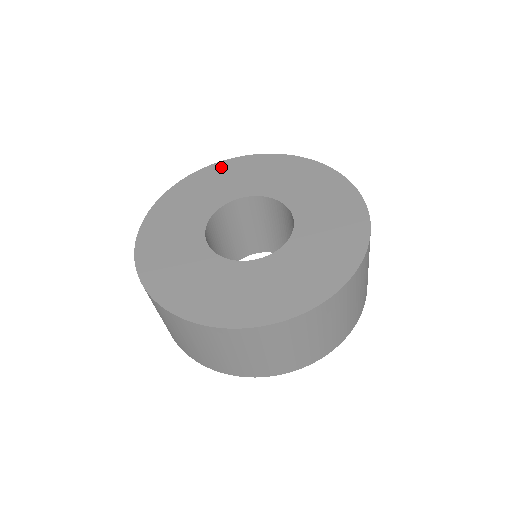
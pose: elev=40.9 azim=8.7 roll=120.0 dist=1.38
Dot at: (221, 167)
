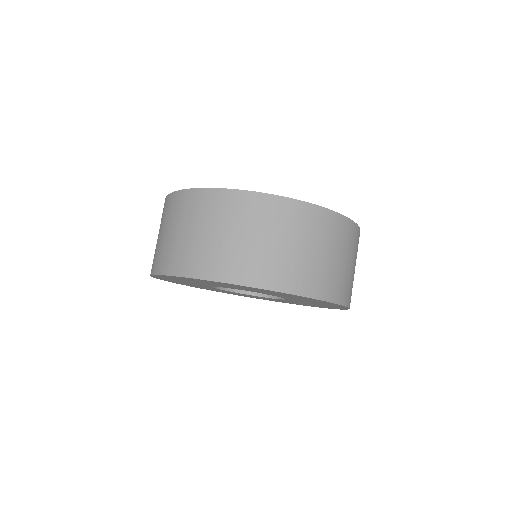
Dot at: occluded
